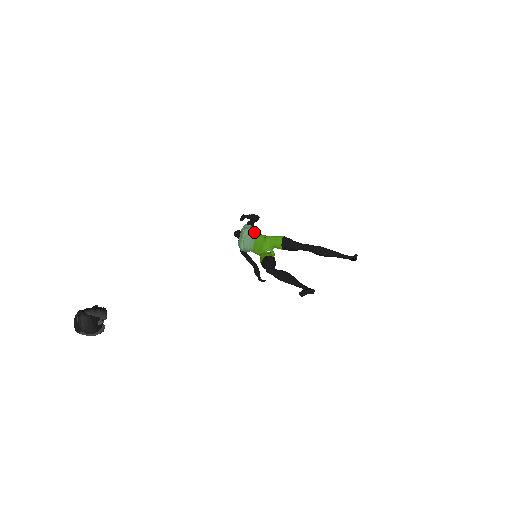
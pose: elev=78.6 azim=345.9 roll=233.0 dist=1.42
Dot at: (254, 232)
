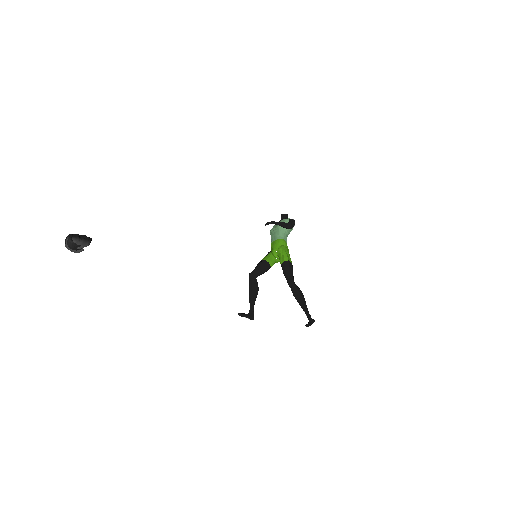
Dot at: (283, 233)
